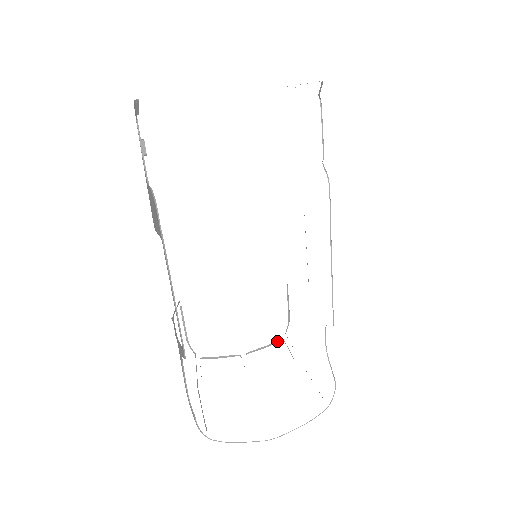
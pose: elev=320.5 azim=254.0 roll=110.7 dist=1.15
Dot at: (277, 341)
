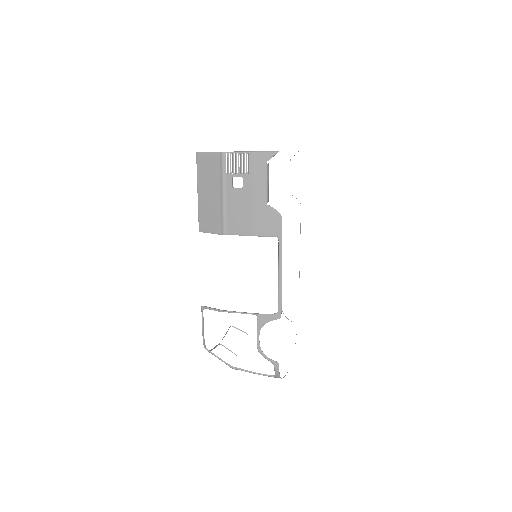
Dot at: occluded
